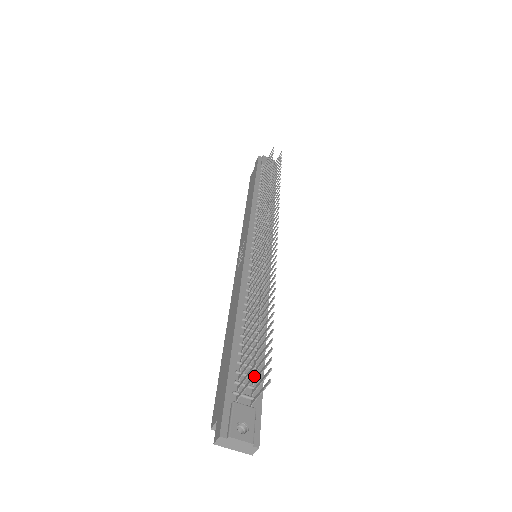
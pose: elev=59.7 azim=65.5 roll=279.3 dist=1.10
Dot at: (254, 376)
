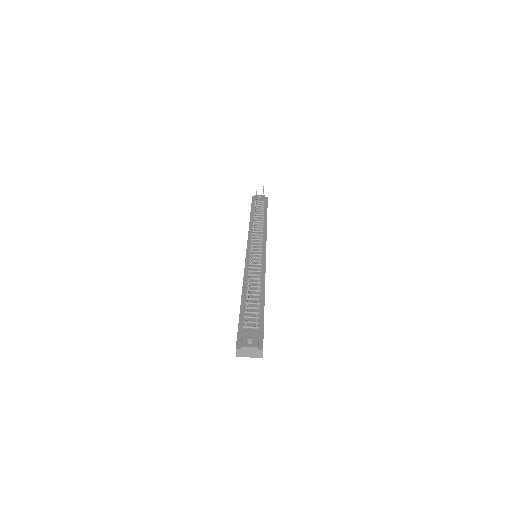
Dot at: (246, 307)
